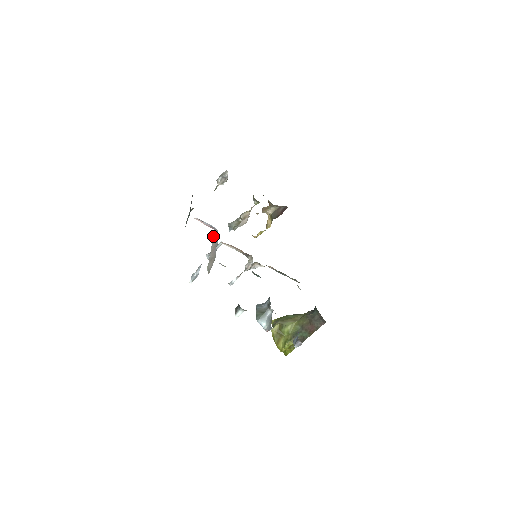
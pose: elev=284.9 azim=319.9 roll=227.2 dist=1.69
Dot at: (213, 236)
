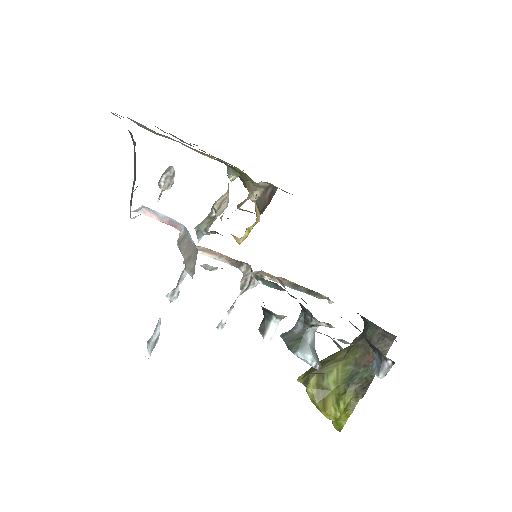
Dot at: (177, 241)
